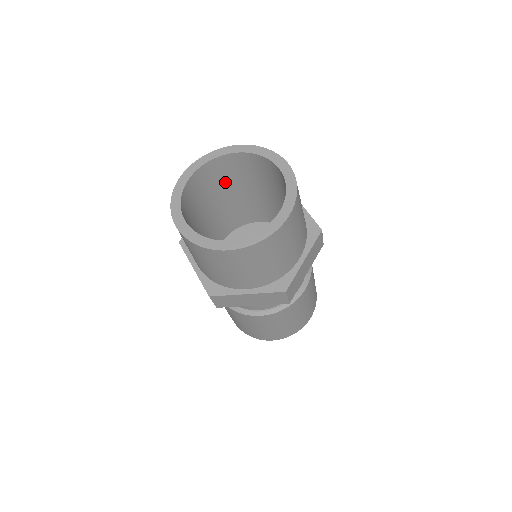
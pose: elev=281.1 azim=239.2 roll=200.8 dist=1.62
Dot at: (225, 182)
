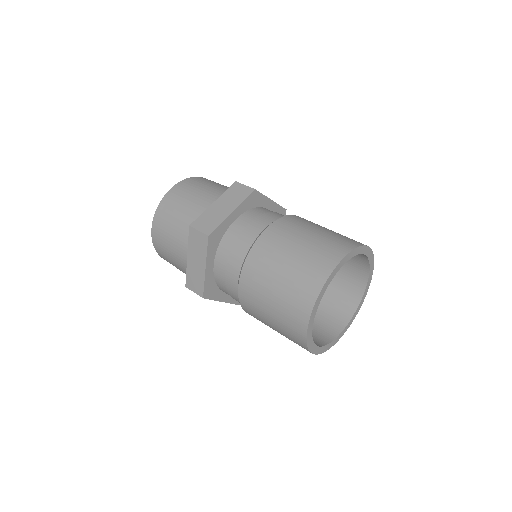
Dot at: occluded
